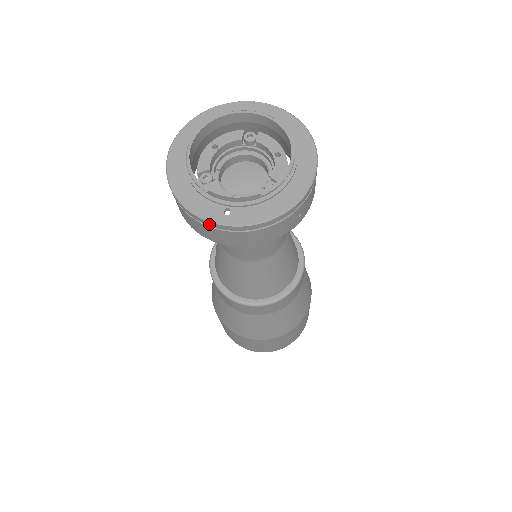
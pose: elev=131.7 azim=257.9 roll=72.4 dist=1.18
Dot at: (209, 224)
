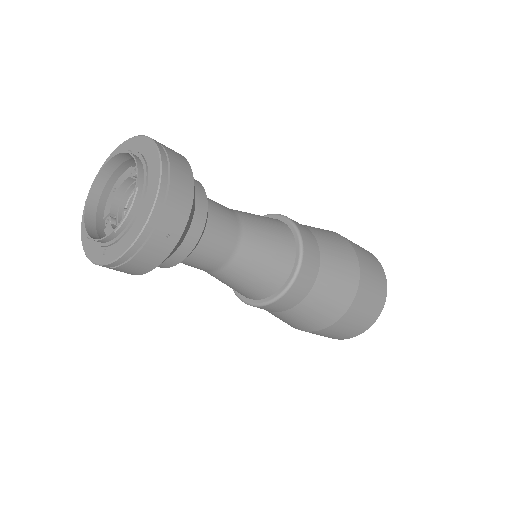
Dot at: (99, 265)
